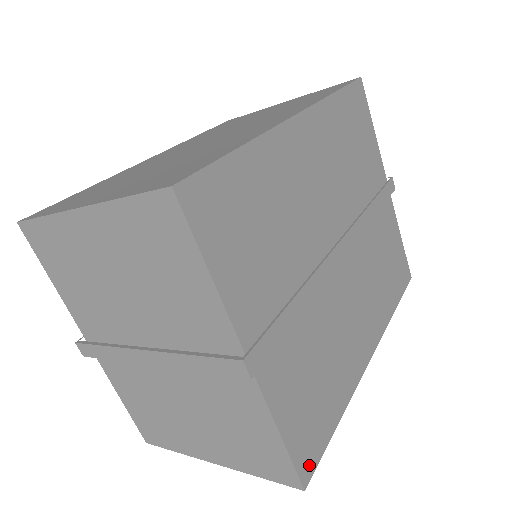
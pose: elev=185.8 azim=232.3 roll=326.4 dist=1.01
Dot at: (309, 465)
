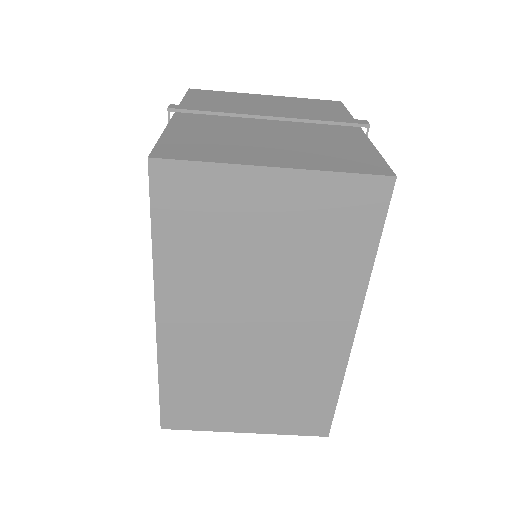
Dot at: occluded
